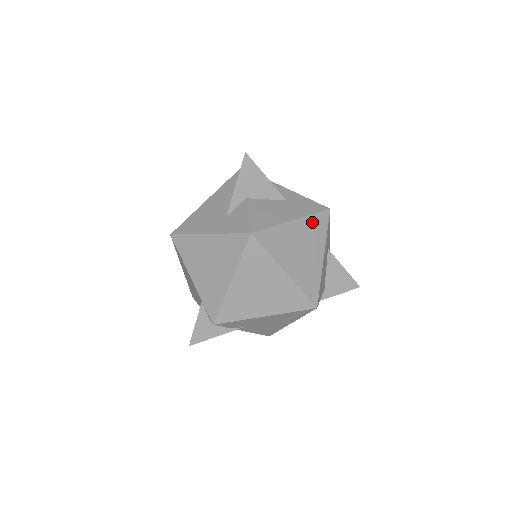
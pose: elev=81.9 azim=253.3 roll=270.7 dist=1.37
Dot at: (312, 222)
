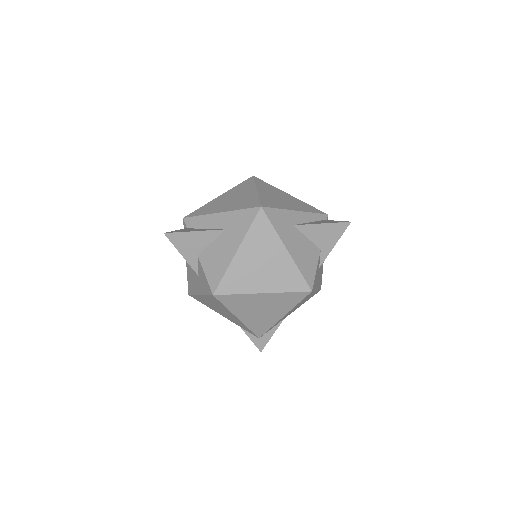
Dot at: (254, 235)
